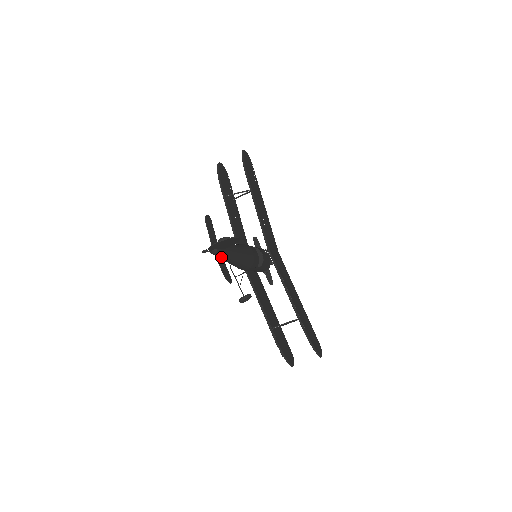
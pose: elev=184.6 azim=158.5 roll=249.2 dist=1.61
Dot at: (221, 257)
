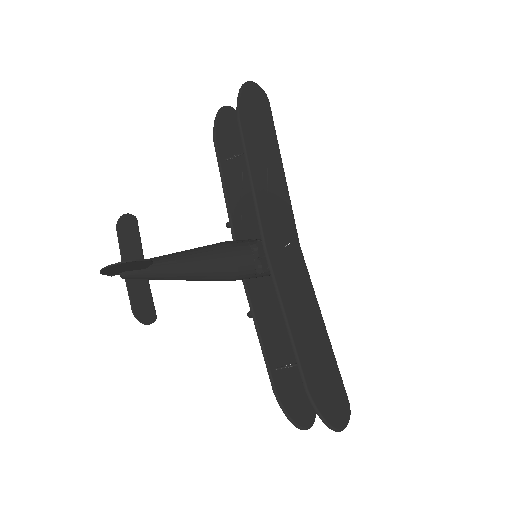
Dot at: (143, 280)
